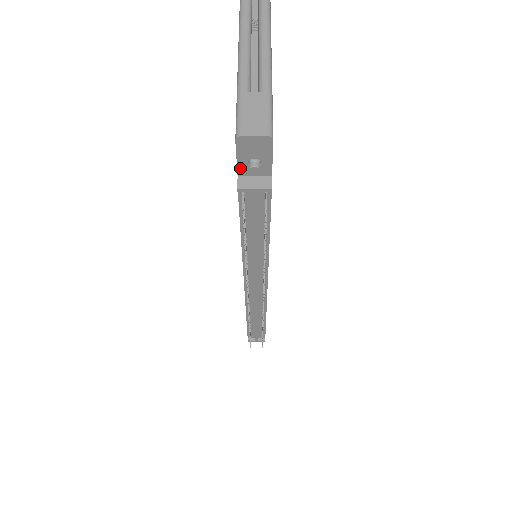
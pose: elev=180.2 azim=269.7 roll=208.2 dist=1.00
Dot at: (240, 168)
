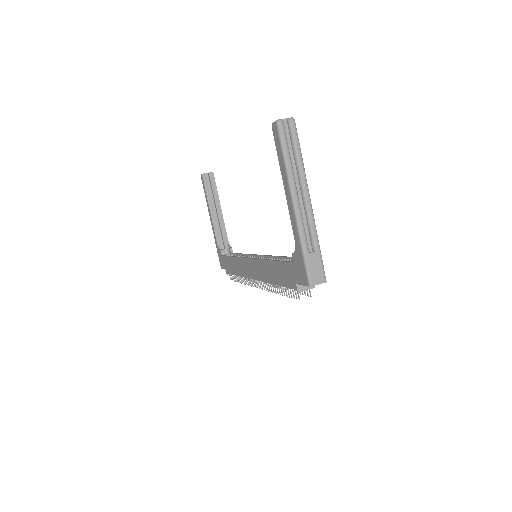
Dot at: (300, 284)
